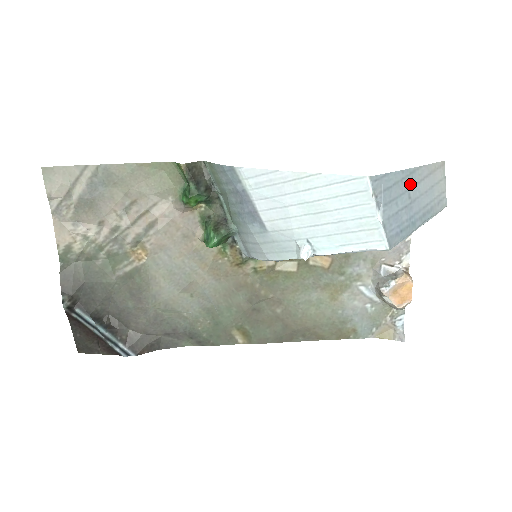
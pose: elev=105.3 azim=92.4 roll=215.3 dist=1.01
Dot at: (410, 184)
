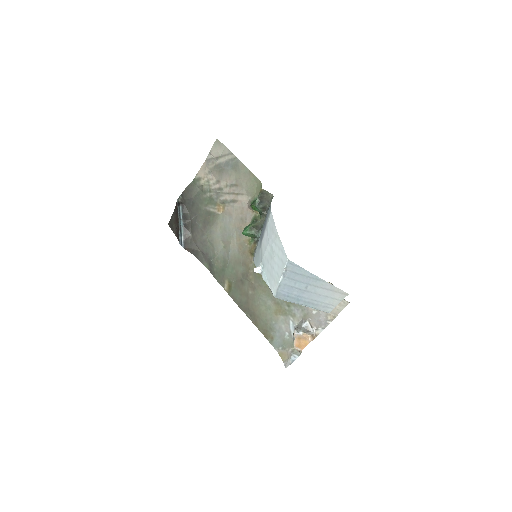
Dot at: (312, 283)
